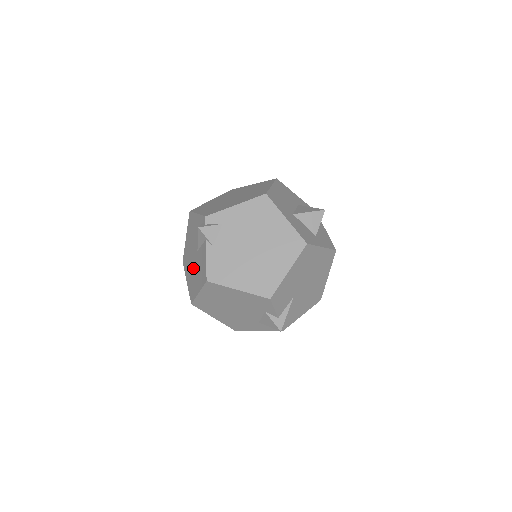
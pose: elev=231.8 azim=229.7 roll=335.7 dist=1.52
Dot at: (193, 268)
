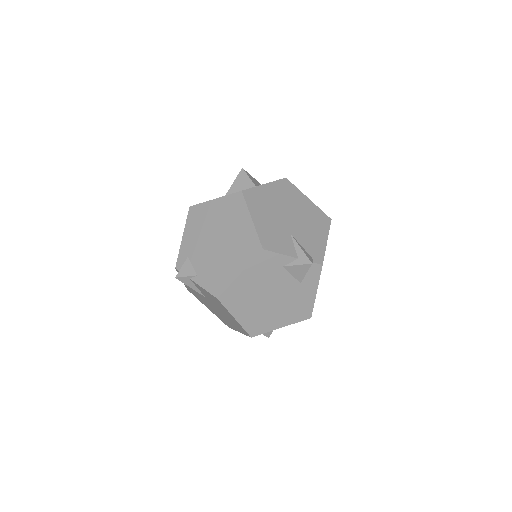
Dot at: (222, 314)
